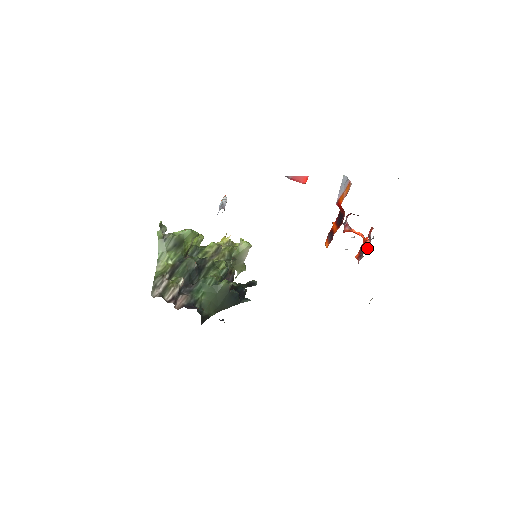
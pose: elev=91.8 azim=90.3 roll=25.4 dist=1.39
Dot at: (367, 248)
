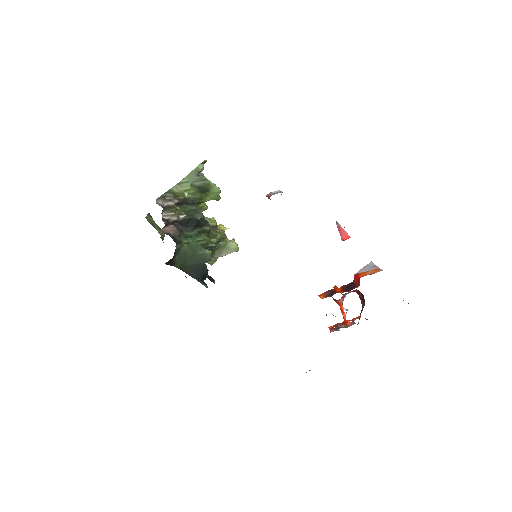
Dot at: (348, 326)
